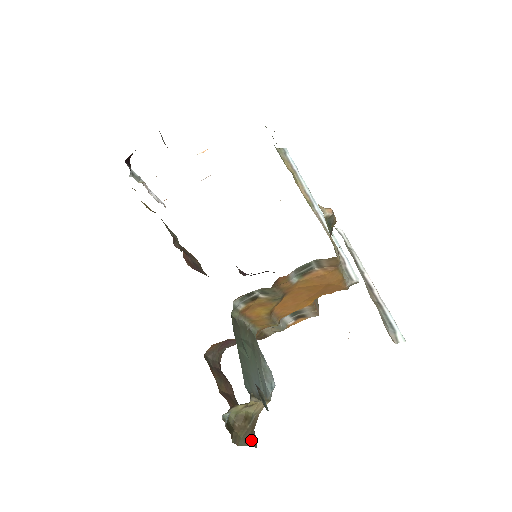
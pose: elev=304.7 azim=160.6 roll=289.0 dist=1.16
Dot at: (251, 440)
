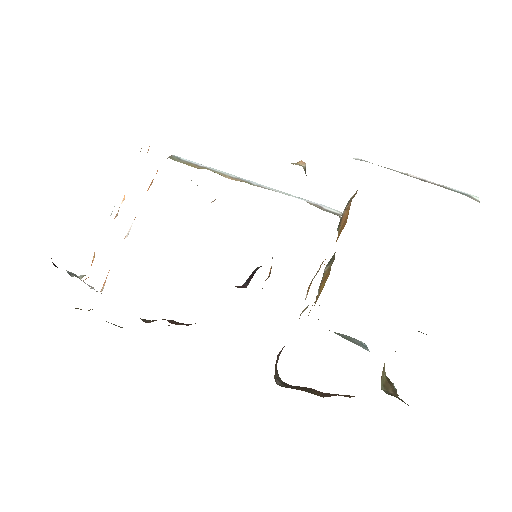
Dot at: occluded
